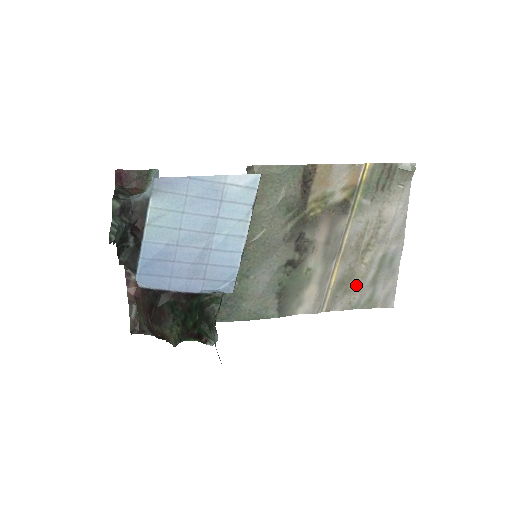
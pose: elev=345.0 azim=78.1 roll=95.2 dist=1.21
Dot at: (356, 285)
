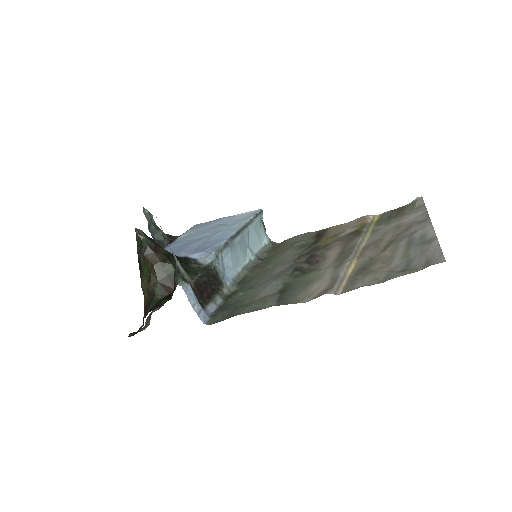
Dot at: (382, 266)
